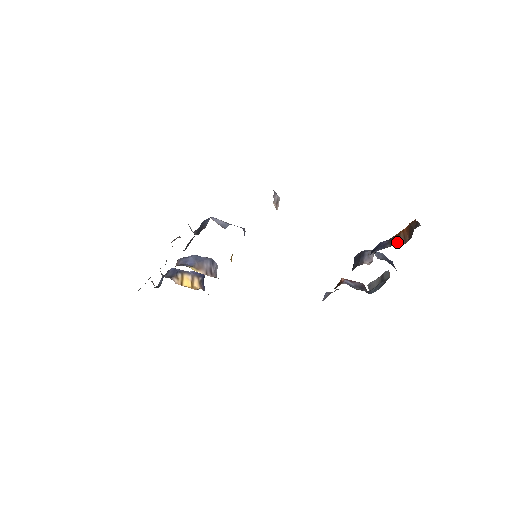
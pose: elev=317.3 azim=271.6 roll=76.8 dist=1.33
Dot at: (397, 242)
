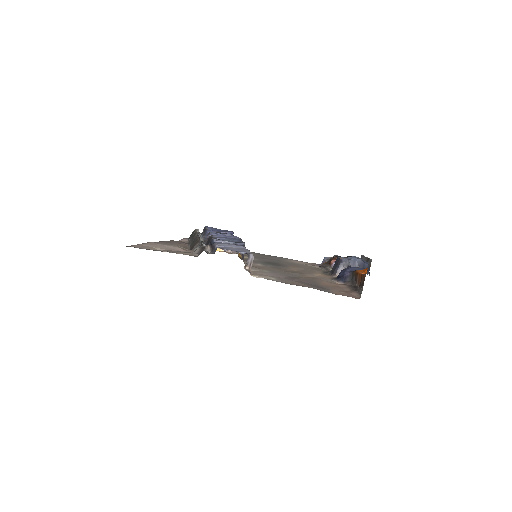
Dot at: (355, 279)
